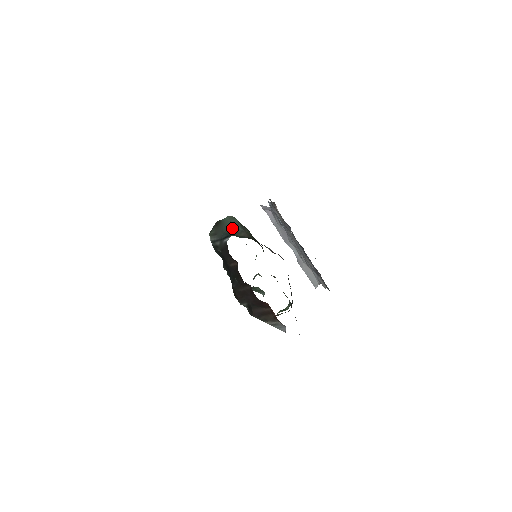
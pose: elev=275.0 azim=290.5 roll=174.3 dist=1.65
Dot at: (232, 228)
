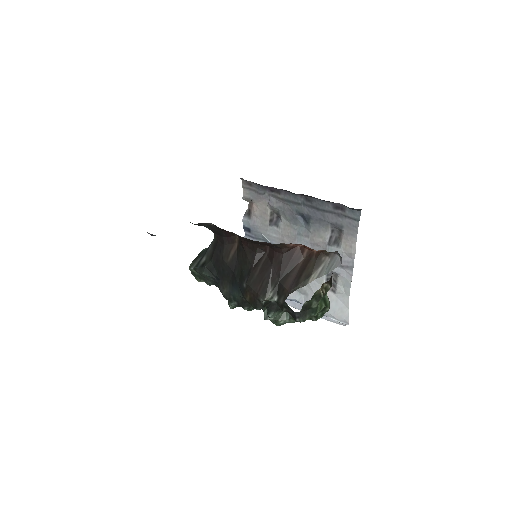
Dot at: occluded
